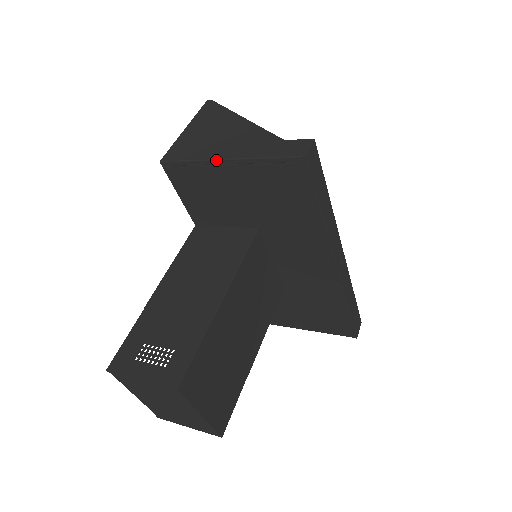
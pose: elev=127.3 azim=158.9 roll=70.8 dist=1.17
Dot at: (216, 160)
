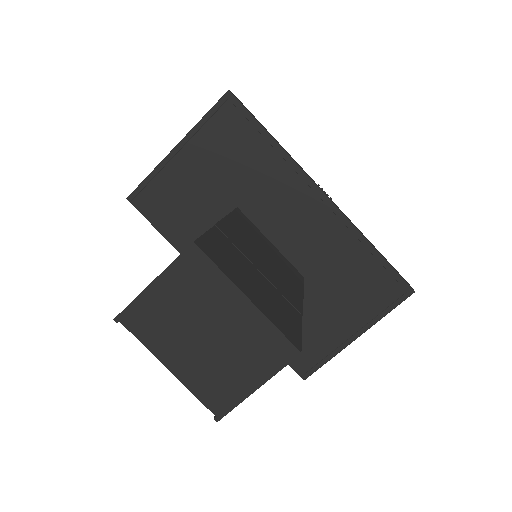
Dot at: (168, 154)
